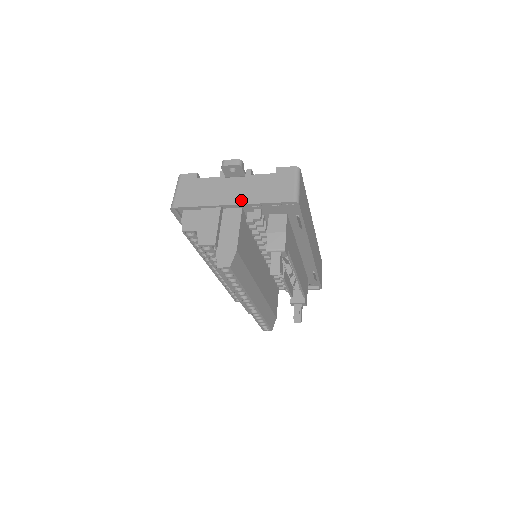
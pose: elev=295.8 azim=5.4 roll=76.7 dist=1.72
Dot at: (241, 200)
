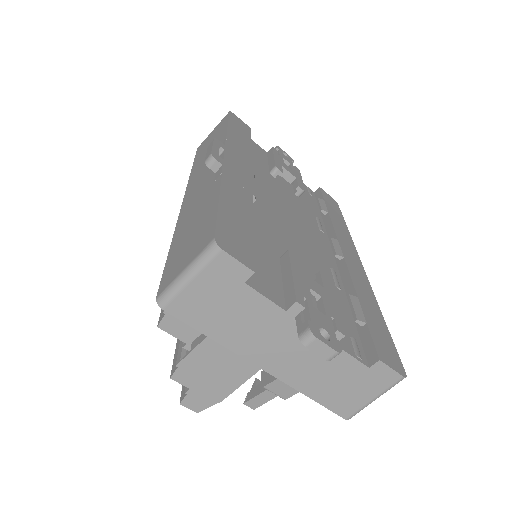
Dot at: (284, 374)
